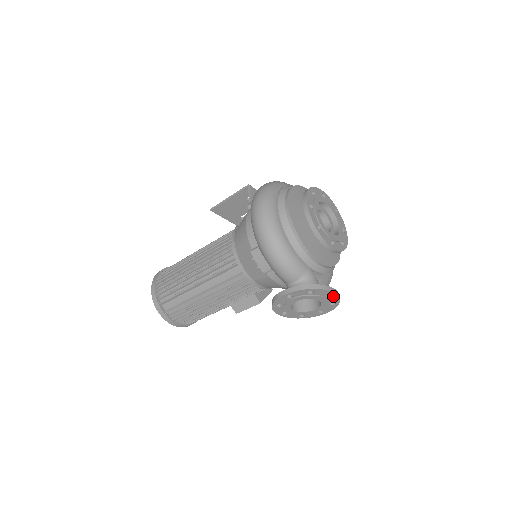
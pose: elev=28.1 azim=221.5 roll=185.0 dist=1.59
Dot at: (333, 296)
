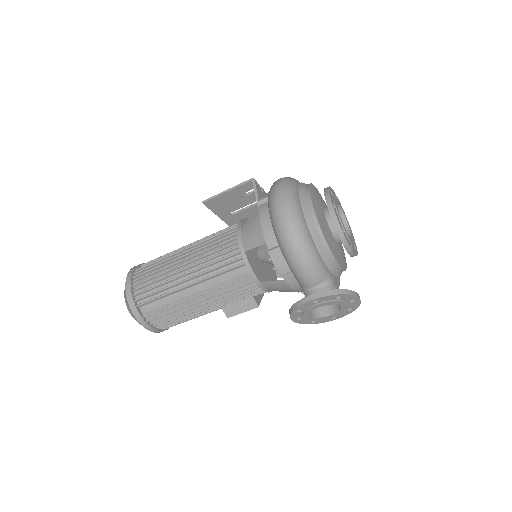
Dot at: (356, 302)
